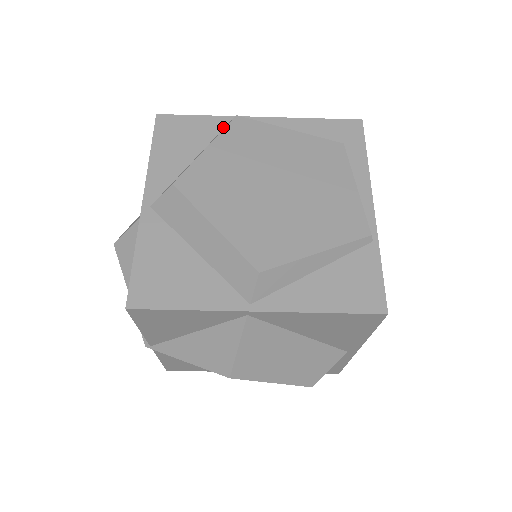
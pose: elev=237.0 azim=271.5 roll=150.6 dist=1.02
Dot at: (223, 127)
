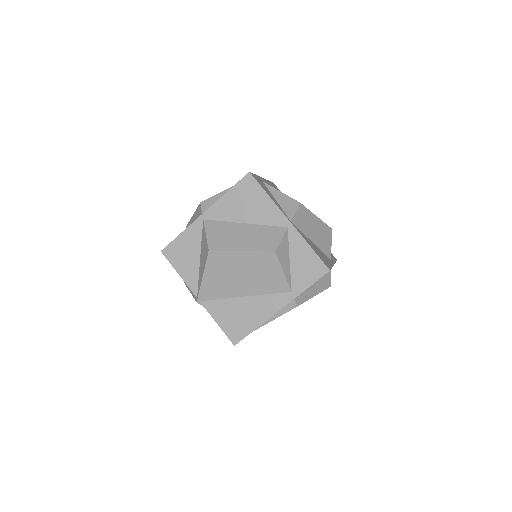
Dot at: occluded
